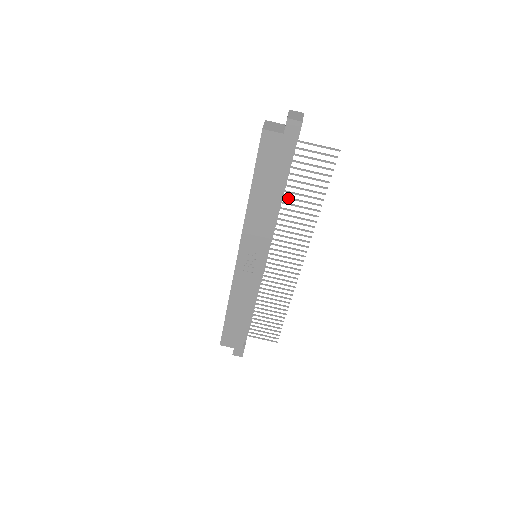
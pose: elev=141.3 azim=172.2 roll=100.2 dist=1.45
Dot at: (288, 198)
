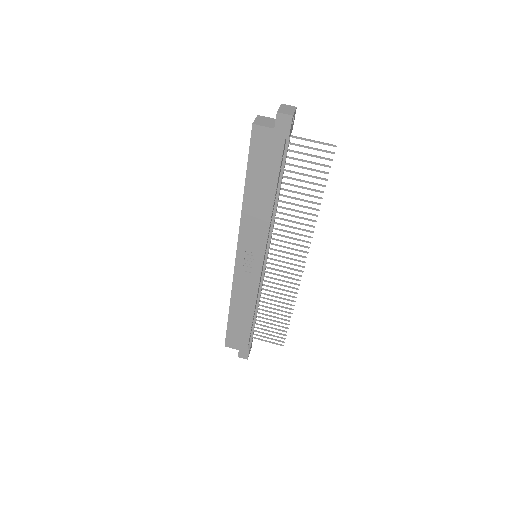
Dot at: (285, 196)
